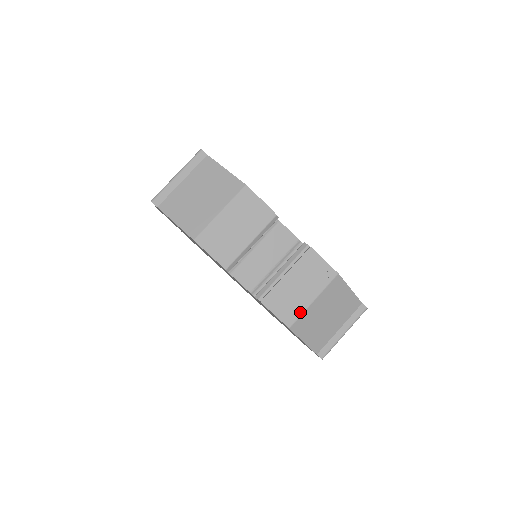
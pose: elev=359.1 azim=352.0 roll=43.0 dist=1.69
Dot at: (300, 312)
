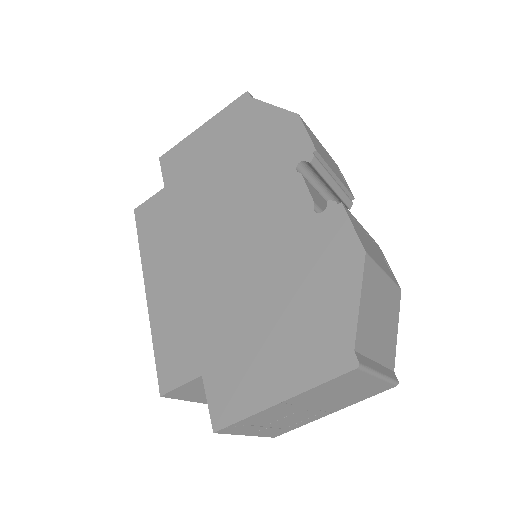
Dot at: (375, 259)
